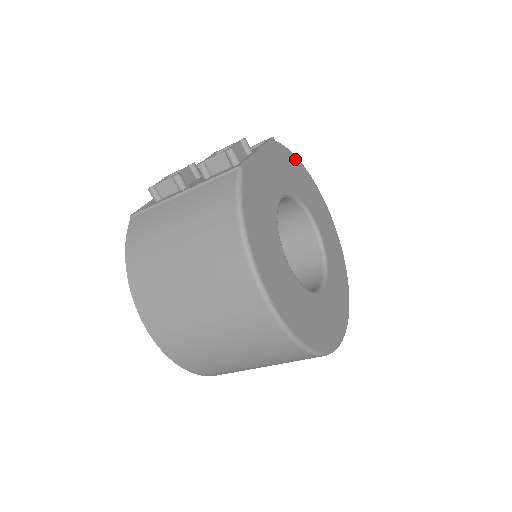
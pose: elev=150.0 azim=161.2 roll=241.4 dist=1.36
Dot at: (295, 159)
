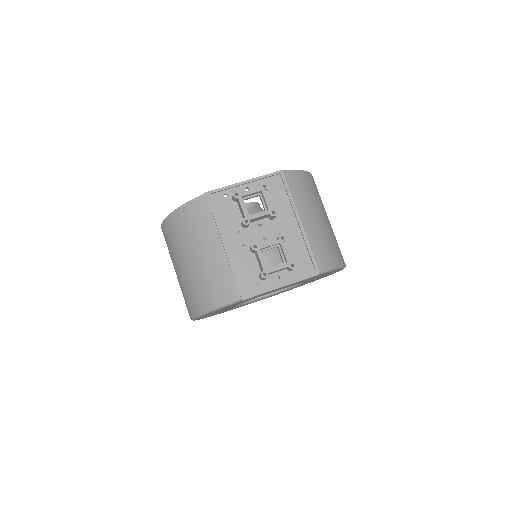
Dot at: (335, 270)
